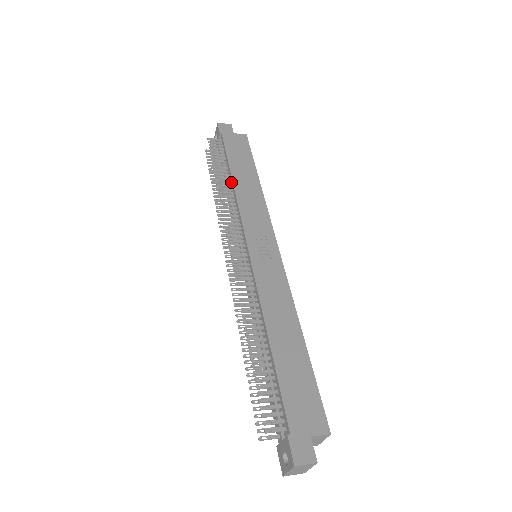
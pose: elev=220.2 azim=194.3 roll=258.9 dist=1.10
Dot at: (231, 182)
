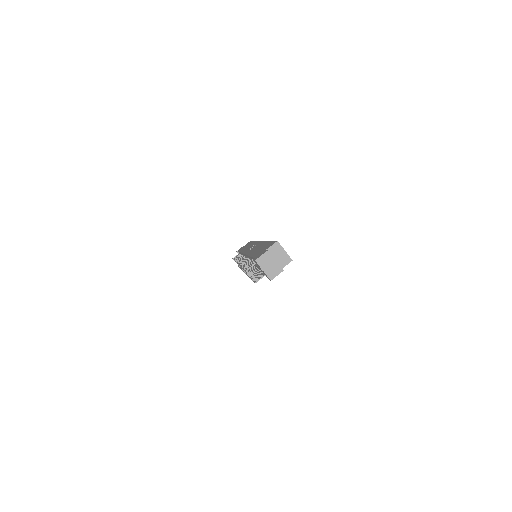
Dot at: (241, 254)
